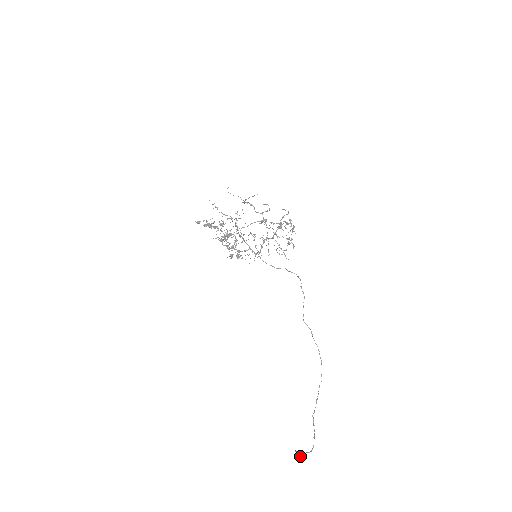
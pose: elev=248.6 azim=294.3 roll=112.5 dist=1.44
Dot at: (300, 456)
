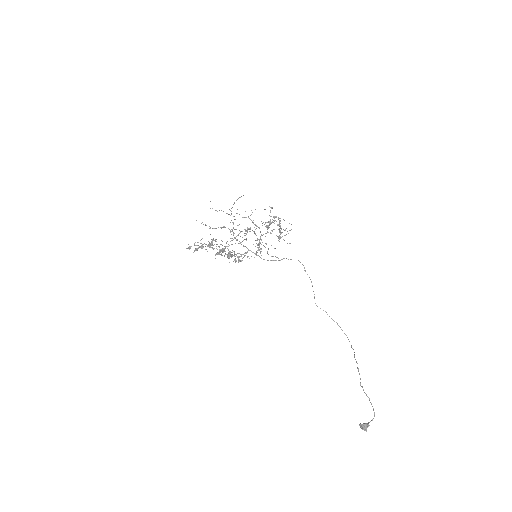
Dot at: (366, 427)
